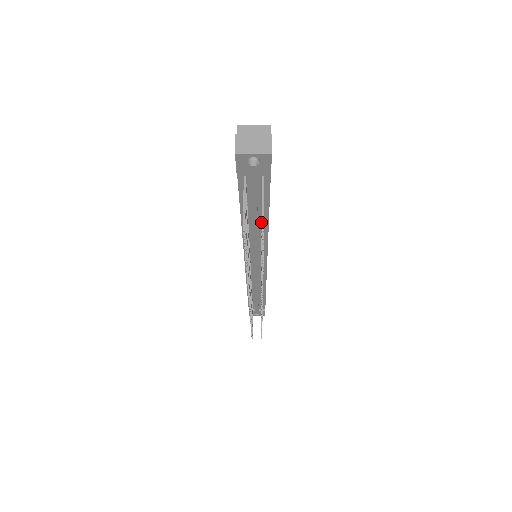
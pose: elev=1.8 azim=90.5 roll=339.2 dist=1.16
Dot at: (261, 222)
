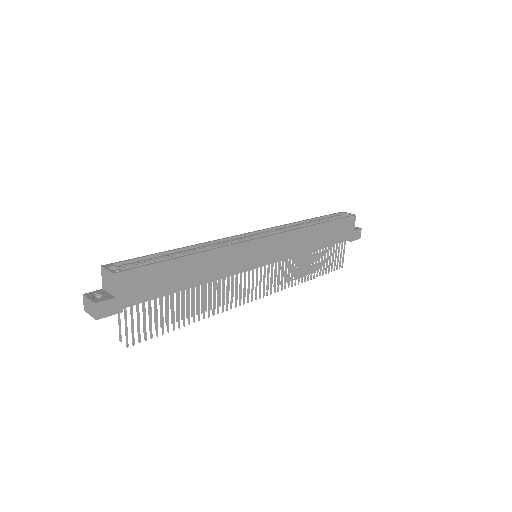
Dot at: occluded
